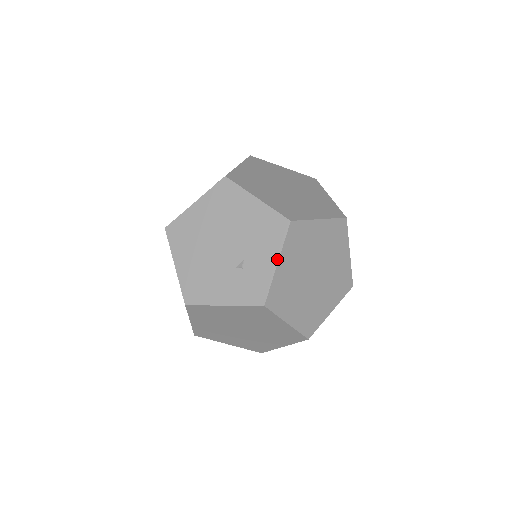
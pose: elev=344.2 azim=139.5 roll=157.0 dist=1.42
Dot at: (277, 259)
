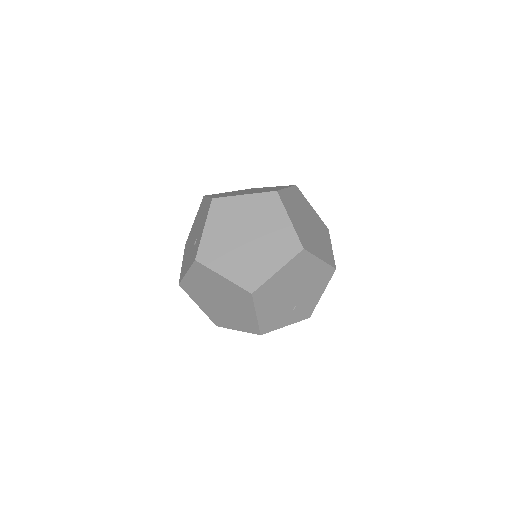
Dot at: (204, 226)
